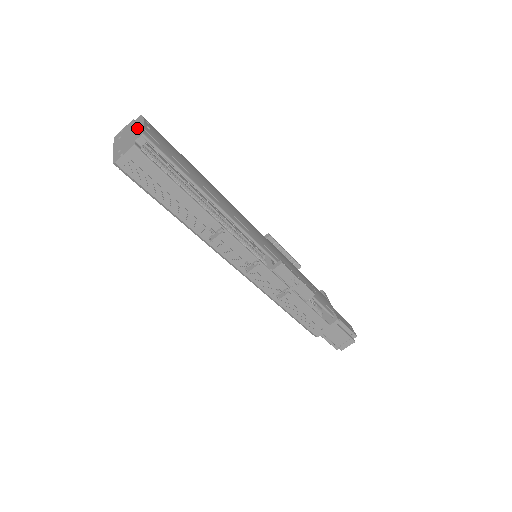
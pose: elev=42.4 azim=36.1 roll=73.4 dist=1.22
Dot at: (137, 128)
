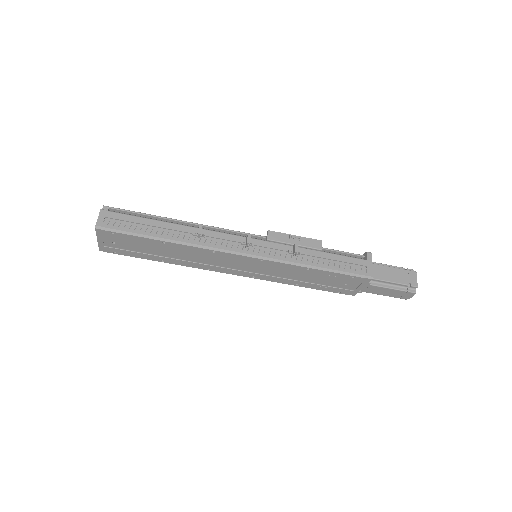
Dot at: occluded
